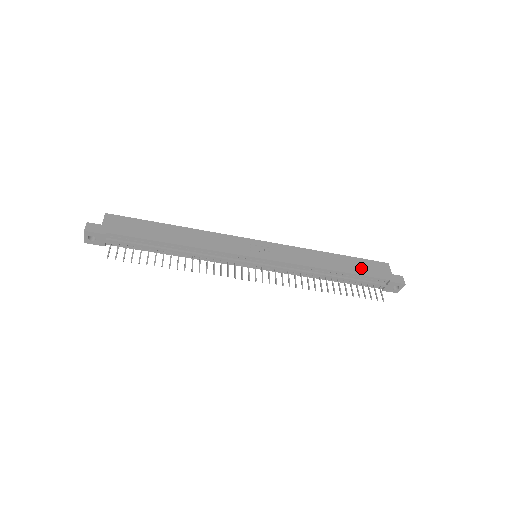
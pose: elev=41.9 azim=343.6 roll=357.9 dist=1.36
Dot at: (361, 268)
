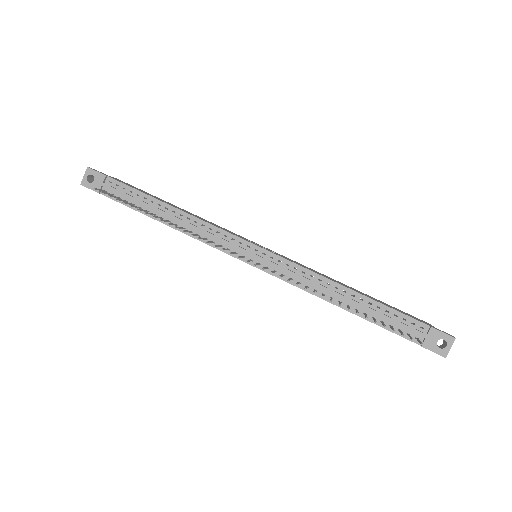
Dot at: (390, 306)
